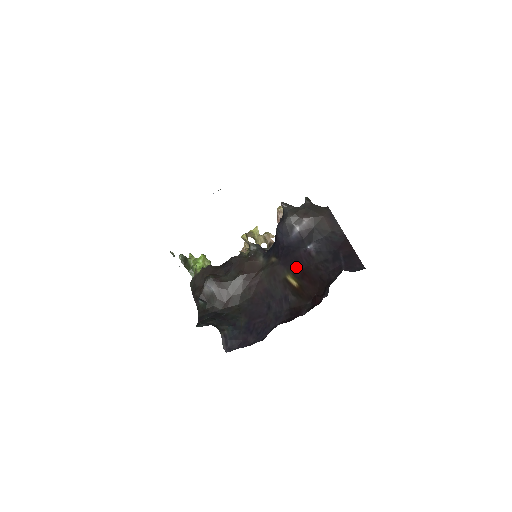
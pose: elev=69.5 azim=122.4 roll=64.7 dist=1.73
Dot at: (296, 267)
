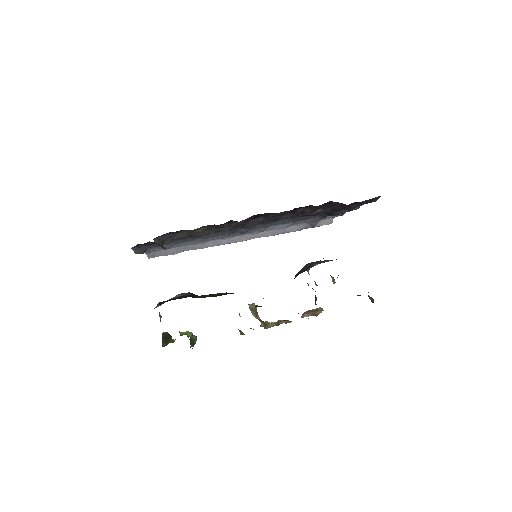
Dot at: occluded
